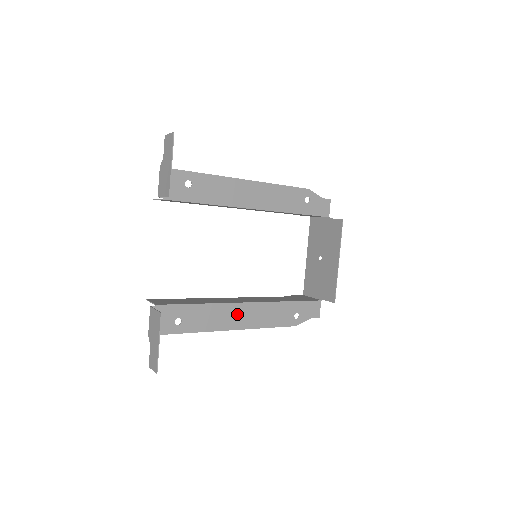
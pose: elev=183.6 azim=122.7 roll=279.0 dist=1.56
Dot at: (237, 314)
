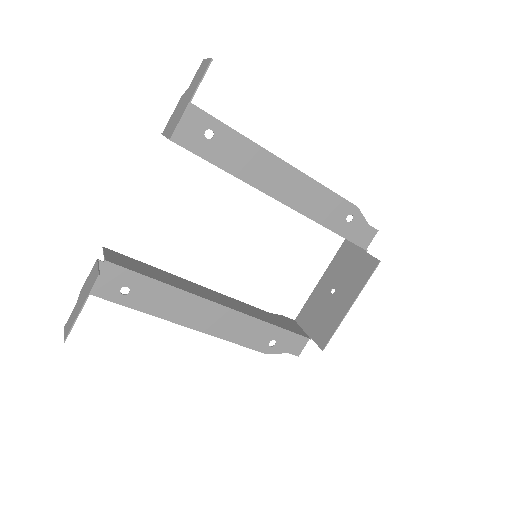
Dot at: (201, 312)
